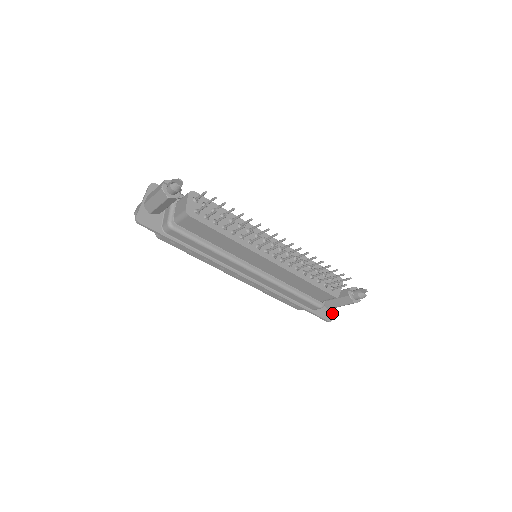
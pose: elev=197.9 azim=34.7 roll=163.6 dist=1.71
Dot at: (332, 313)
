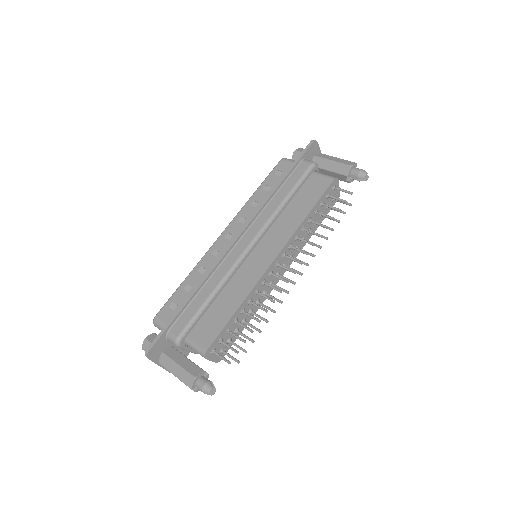
Dot at: occluded
